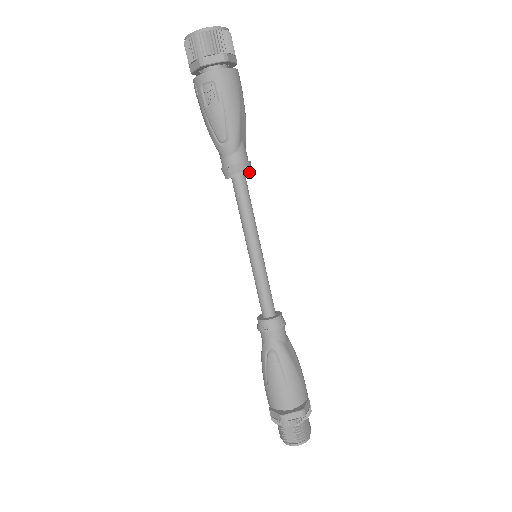
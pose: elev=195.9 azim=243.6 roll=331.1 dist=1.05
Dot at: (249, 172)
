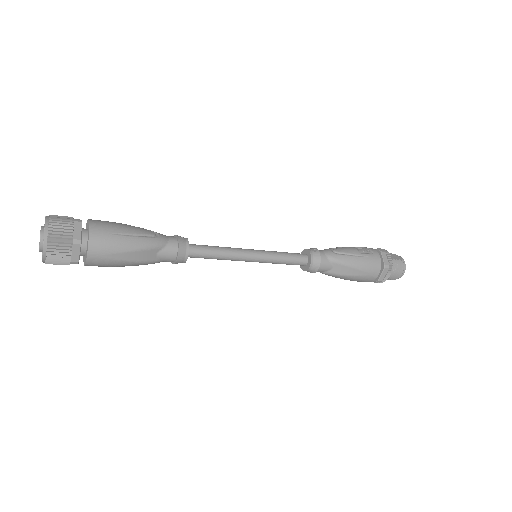
Dot at: (186, 257)
